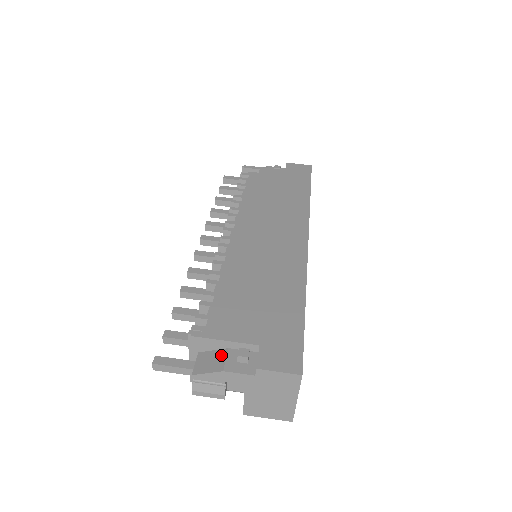
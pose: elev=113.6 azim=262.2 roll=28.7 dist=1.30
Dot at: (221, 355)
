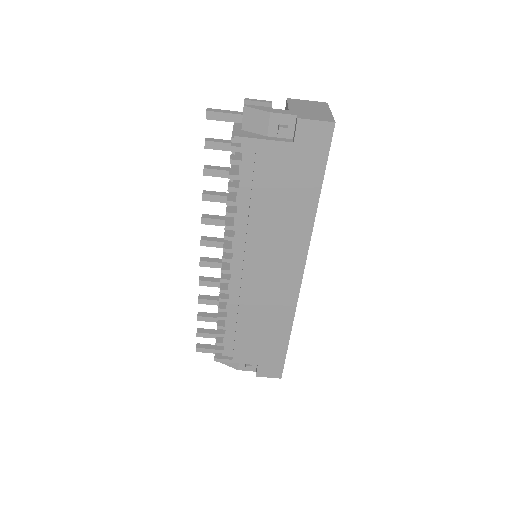
Dot at: occluded
